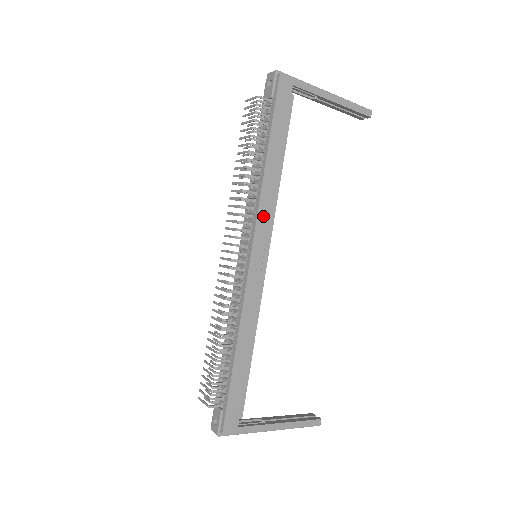
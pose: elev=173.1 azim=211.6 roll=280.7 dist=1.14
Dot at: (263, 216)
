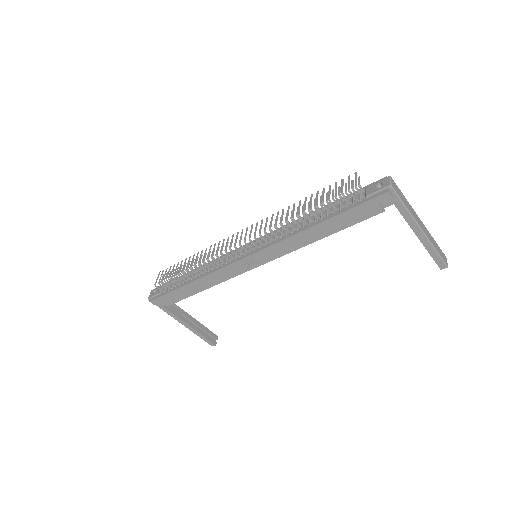
Dot at: (278, 248)
